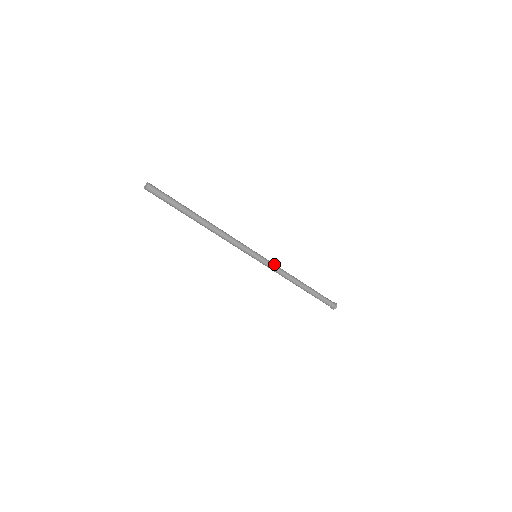
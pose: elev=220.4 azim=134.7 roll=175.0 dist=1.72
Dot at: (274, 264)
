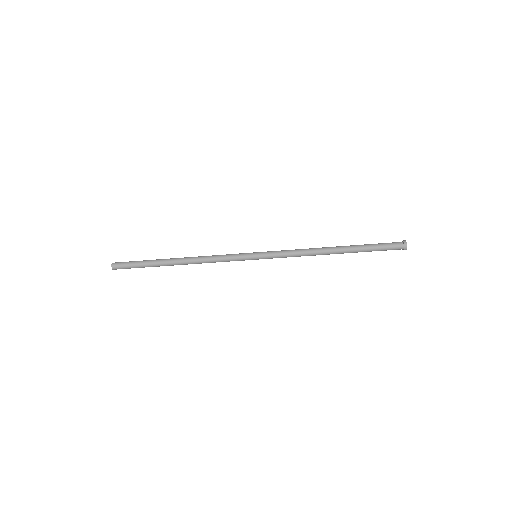
Dot at: (282, 252)
